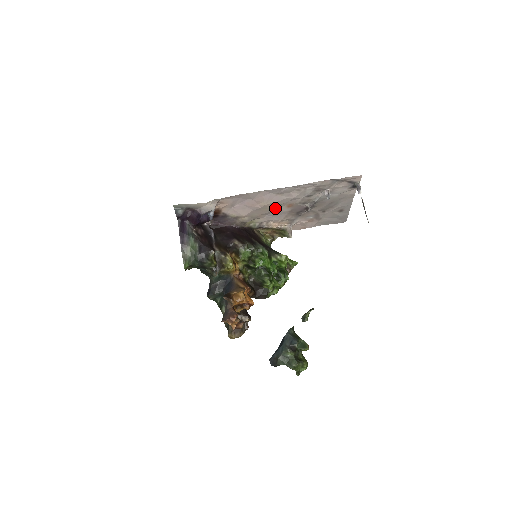
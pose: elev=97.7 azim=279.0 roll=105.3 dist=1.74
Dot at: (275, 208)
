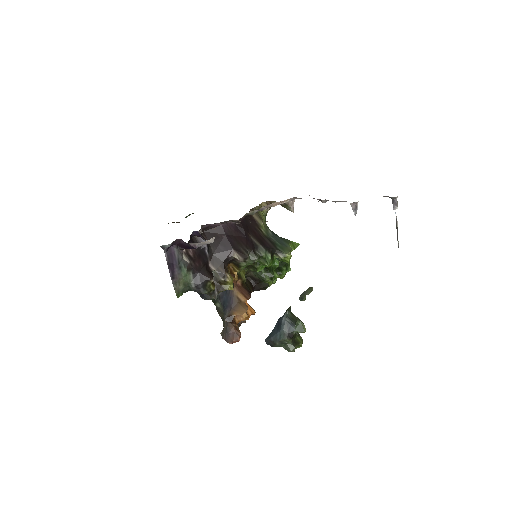
Dot at: occluded
